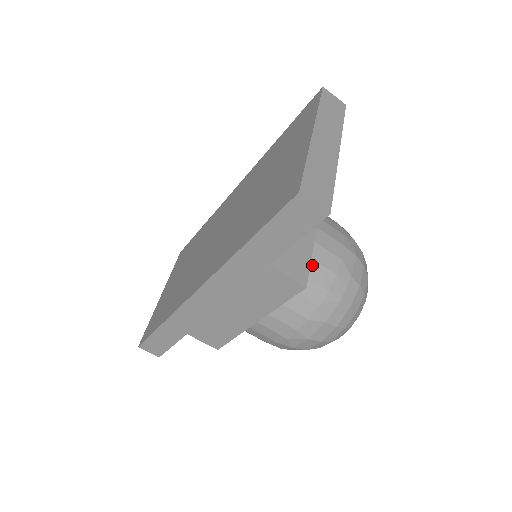
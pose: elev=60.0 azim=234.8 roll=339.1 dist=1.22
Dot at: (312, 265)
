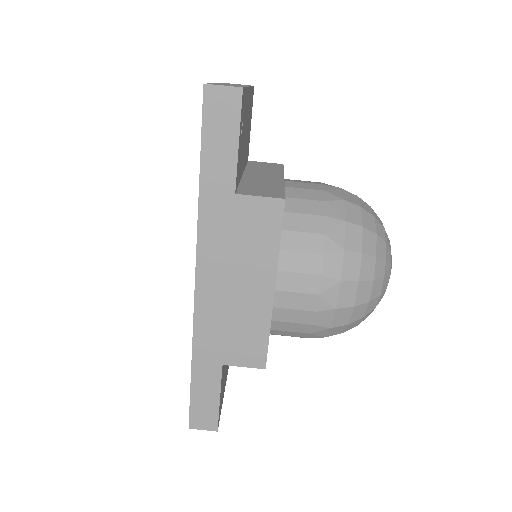
Dot at: (294, 202)
